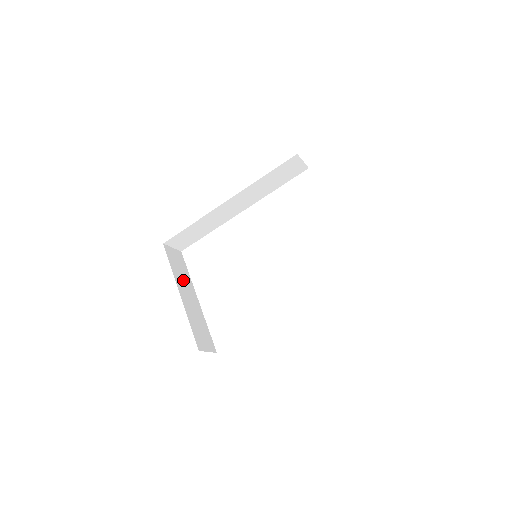
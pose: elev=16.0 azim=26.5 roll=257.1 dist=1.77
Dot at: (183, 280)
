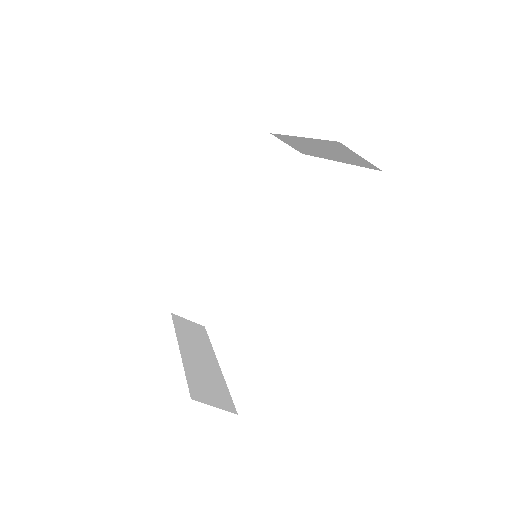
Dot at: (194, 342)
